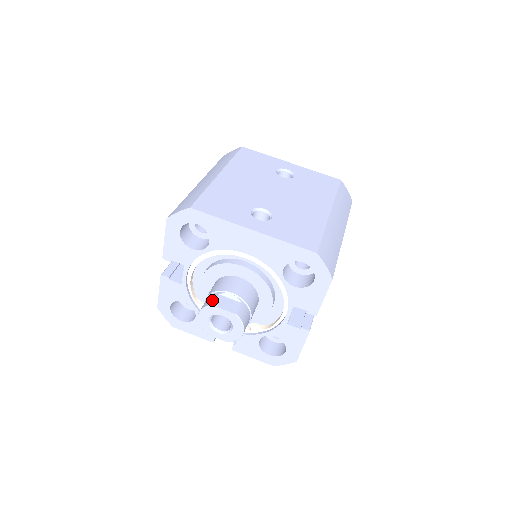
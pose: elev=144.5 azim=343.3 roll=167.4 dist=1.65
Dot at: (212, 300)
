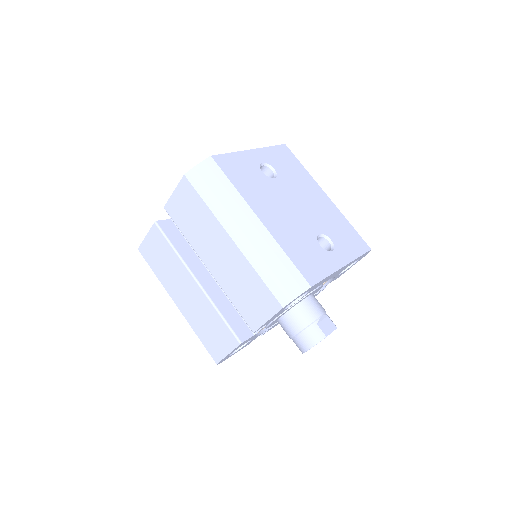
Dot at: (320, 333)
